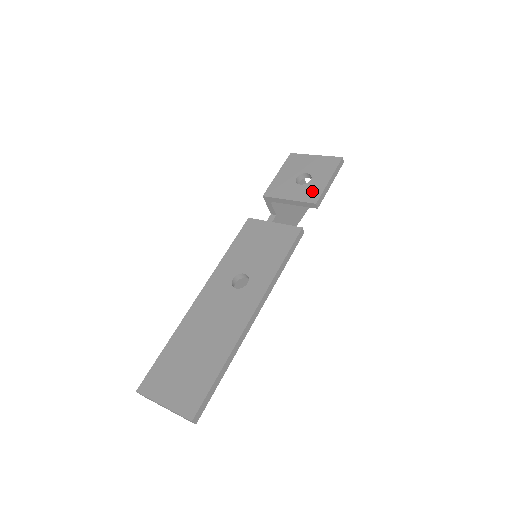
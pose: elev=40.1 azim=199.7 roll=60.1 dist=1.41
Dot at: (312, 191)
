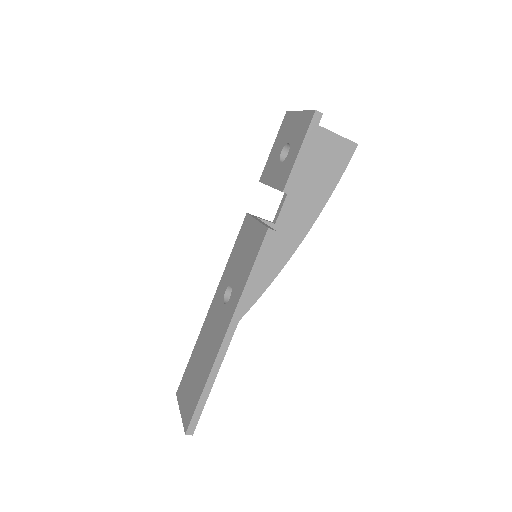
Dot at: (284, 172)
